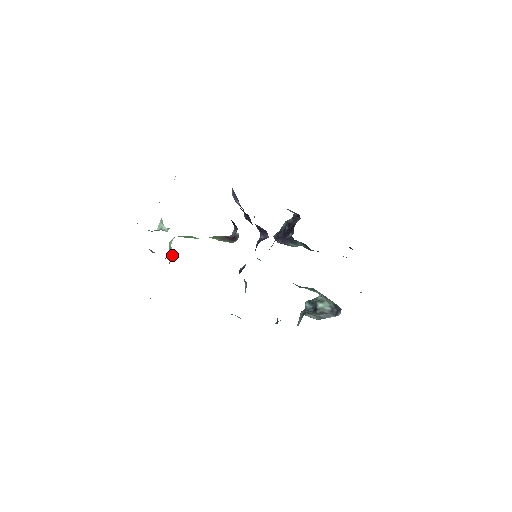
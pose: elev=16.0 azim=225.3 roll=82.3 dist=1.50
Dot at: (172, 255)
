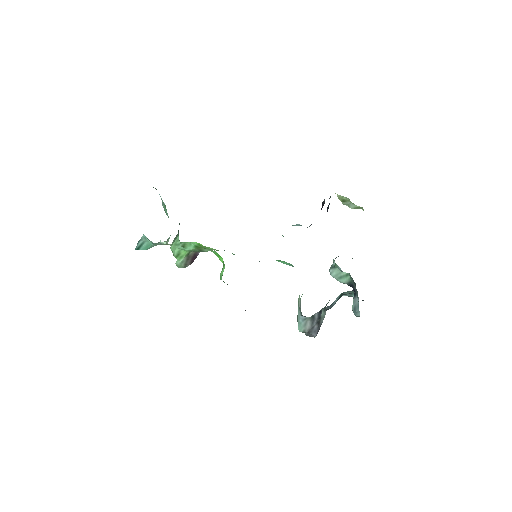
Dot at: occluded
